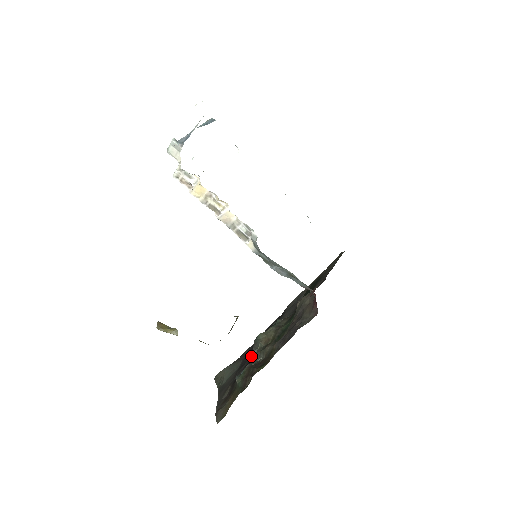
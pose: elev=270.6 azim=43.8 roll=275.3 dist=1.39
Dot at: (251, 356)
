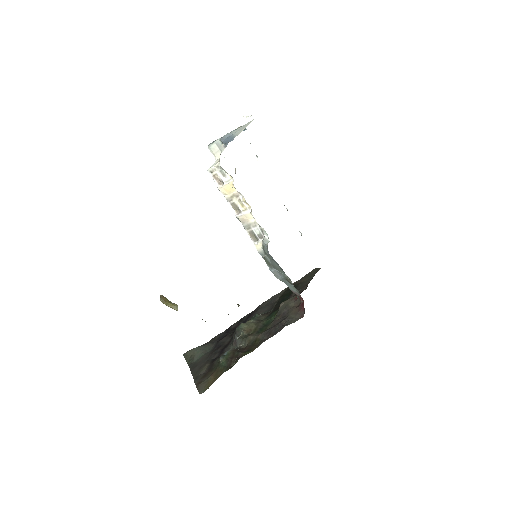
Dot at: (226, 341)
